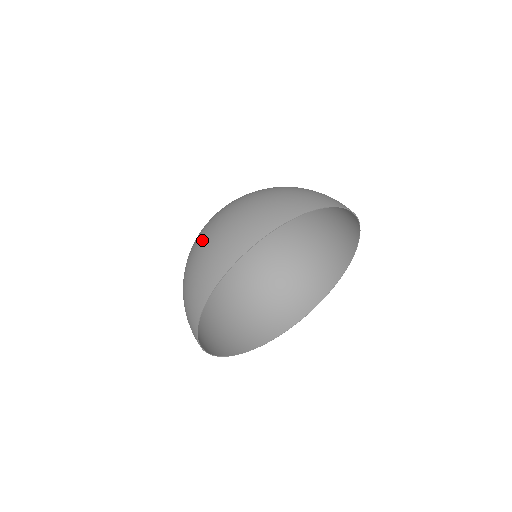
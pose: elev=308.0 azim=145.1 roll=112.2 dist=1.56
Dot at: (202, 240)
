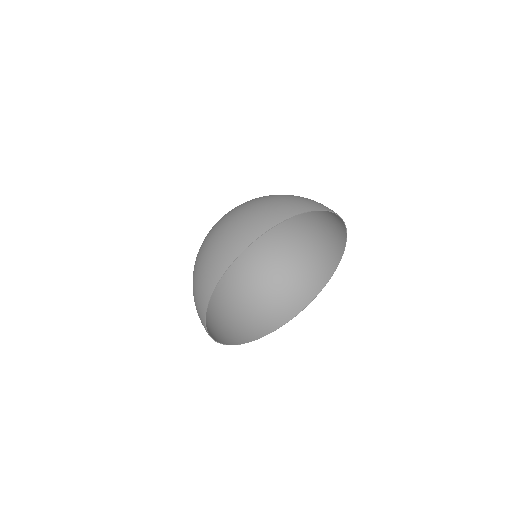
Dot at: occluded
